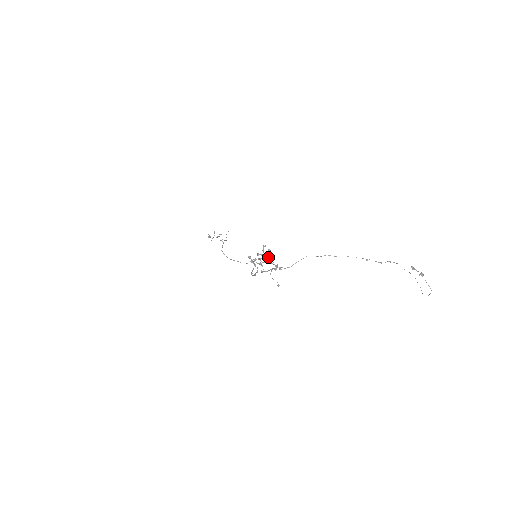
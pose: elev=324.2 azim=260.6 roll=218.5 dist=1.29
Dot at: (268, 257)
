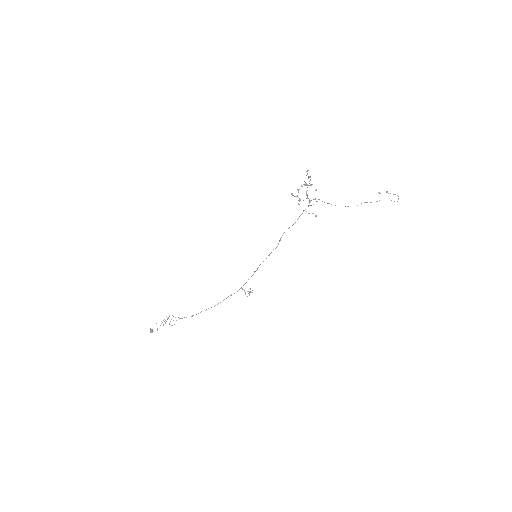
Dot at: (308, 185)
